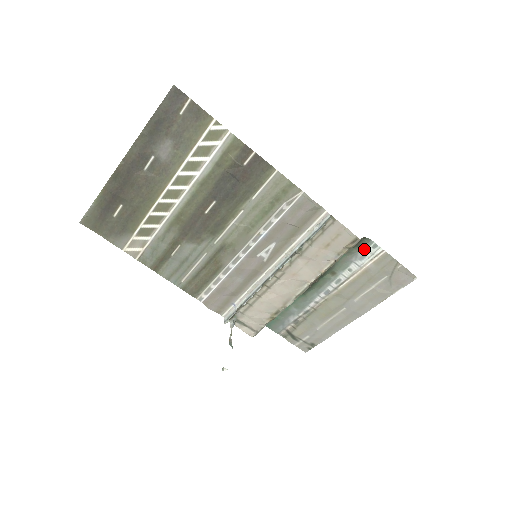
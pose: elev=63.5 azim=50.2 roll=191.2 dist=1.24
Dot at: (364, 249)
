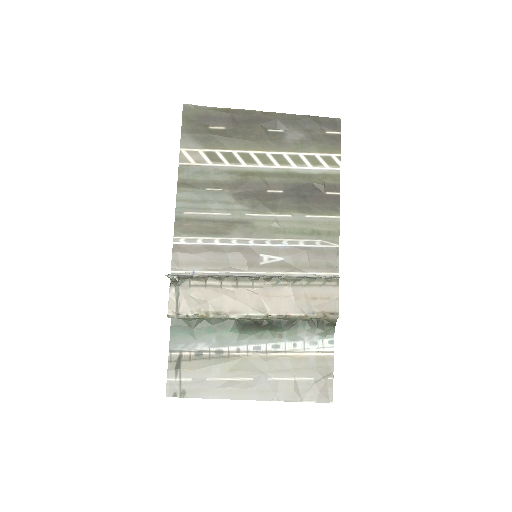
Dot at: (322, 337)
